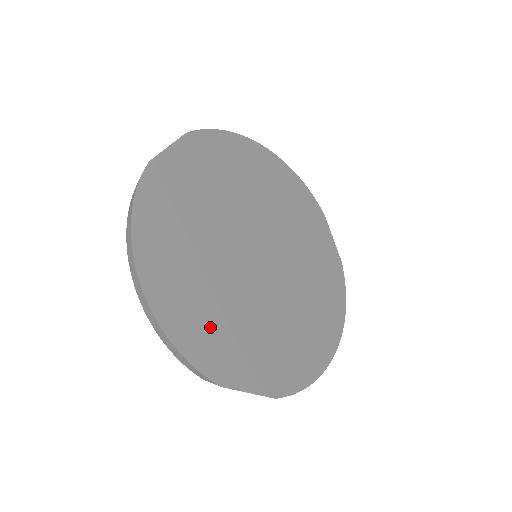
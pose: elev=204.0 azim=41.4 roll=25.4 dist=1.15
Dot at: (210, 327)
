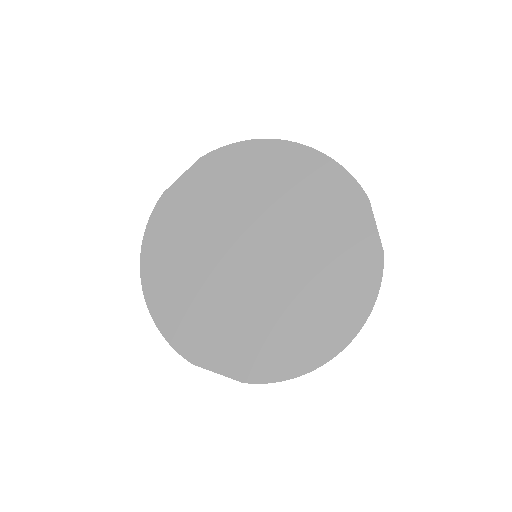
Dot at: (191, 318)
